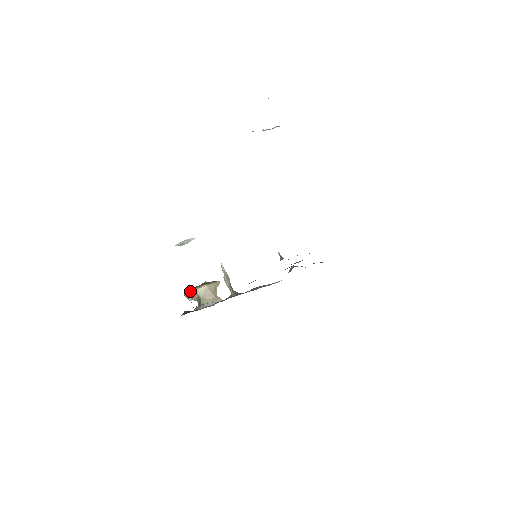
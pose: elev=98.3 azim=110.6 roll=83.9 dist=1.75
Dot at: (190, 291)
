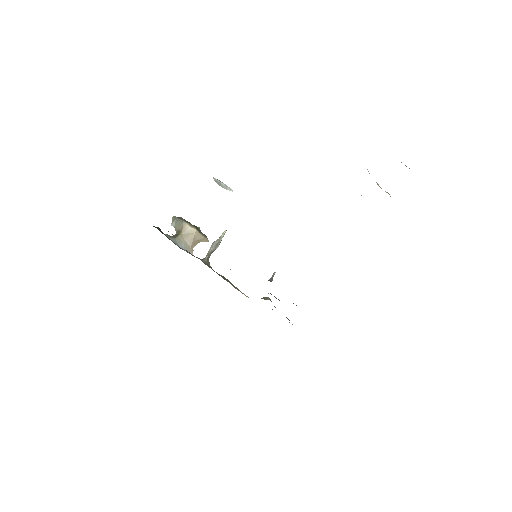
Dot at: (181, 219)
